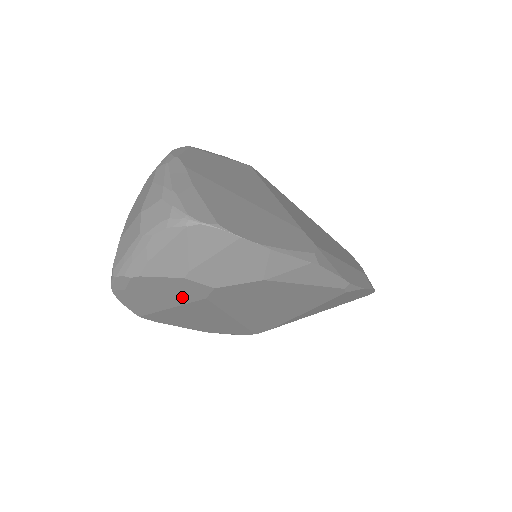
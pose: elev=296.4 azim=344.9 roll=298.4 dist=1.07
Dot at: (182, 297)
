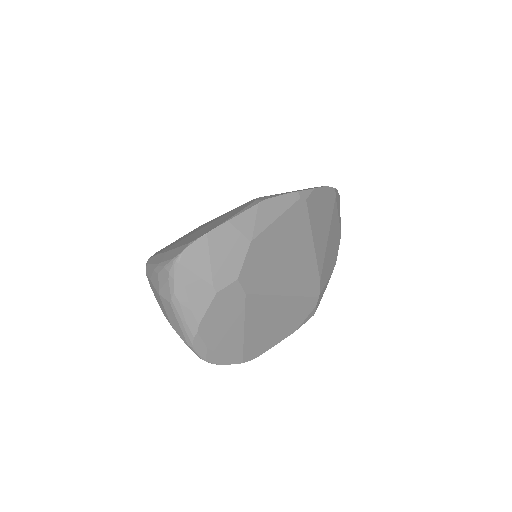
Dot at: (236, 311)
